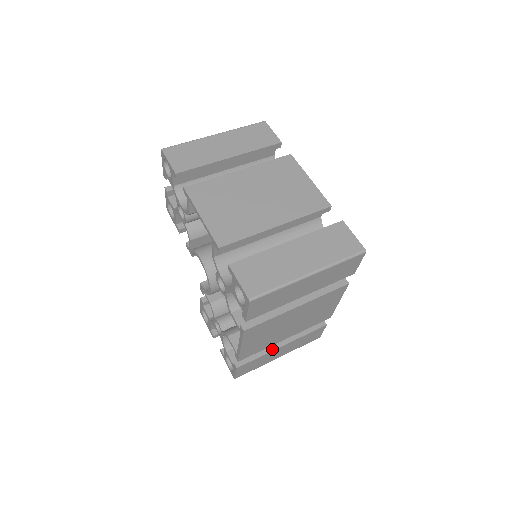
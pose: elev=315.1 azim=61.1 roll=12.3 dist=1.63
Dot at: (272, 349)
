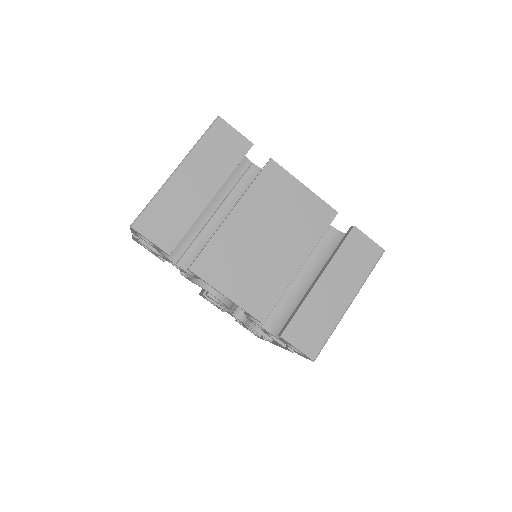
Dot at: occluded
